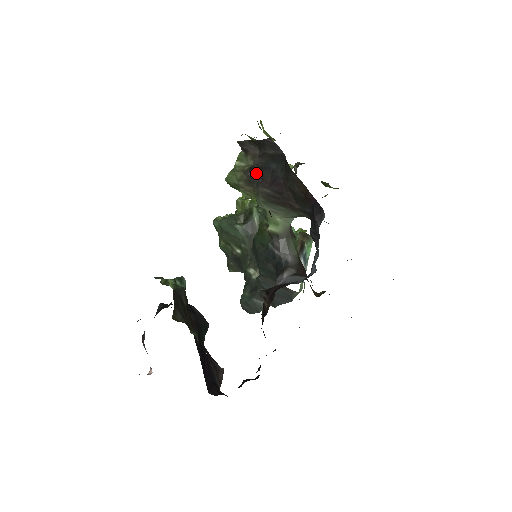
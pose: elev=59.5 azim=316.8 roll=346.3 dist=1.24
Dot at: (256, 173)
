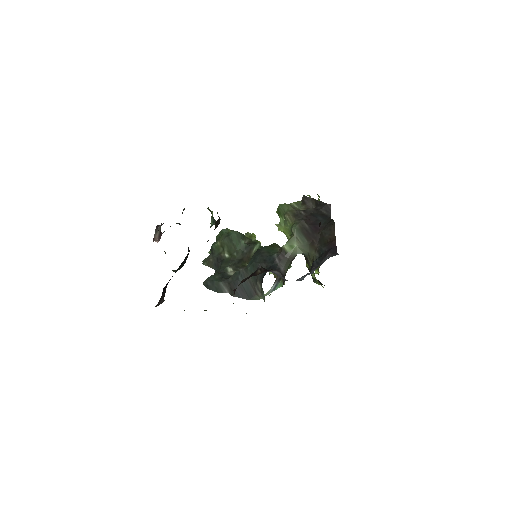
Dot at: (306, 214)
